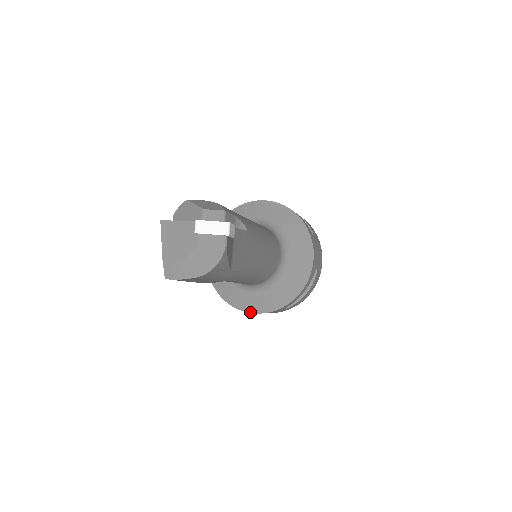
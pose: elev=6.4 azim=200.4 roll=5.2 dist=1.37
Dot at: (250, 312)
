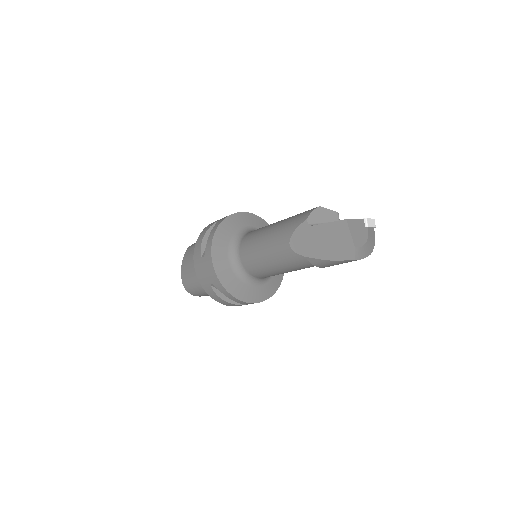
Dot at: (256, 302)
